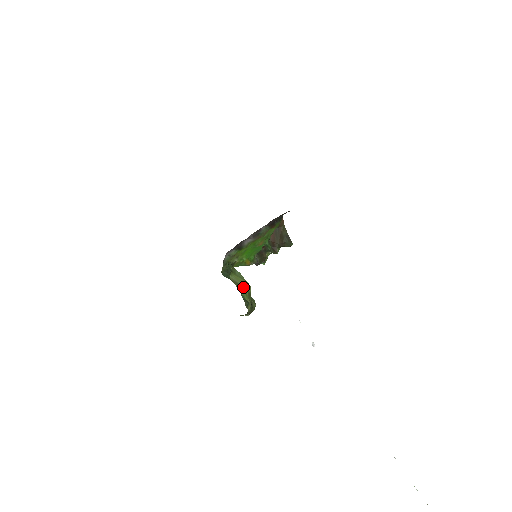
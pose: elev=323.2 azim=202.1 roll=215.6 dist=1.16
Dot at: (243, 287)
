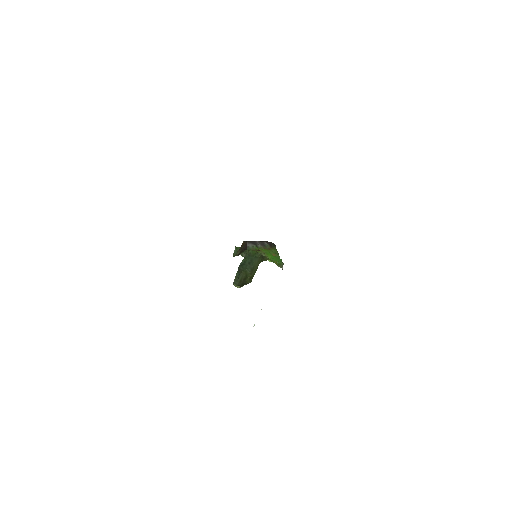
Dot at: (255, 272)
